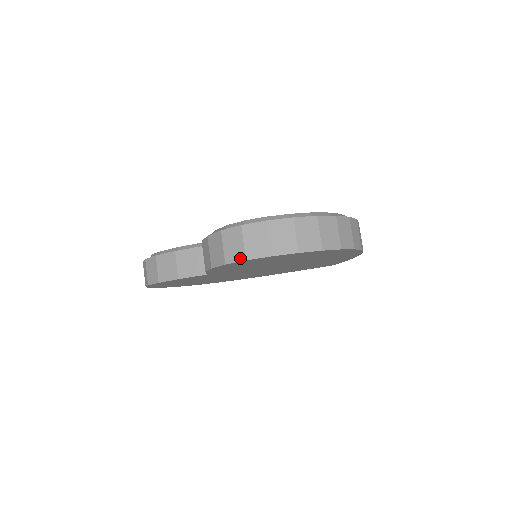
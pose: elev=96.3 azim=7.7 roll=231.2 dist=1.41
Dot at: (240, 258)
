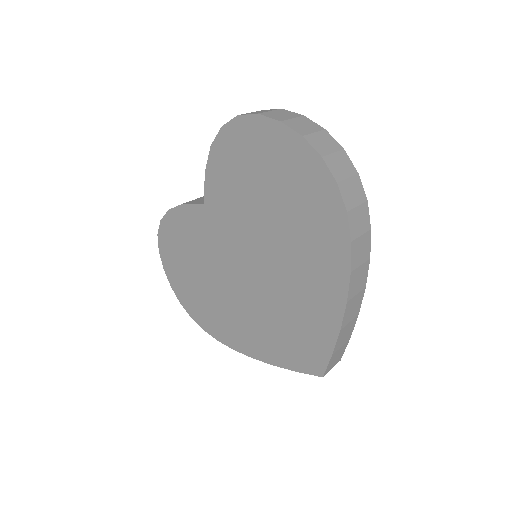
Dot at: (236, 117)
